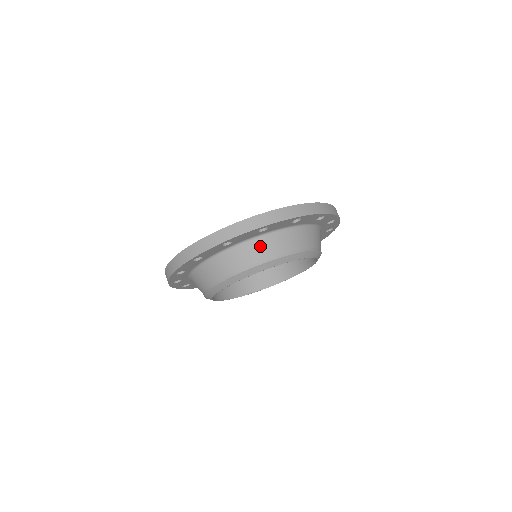
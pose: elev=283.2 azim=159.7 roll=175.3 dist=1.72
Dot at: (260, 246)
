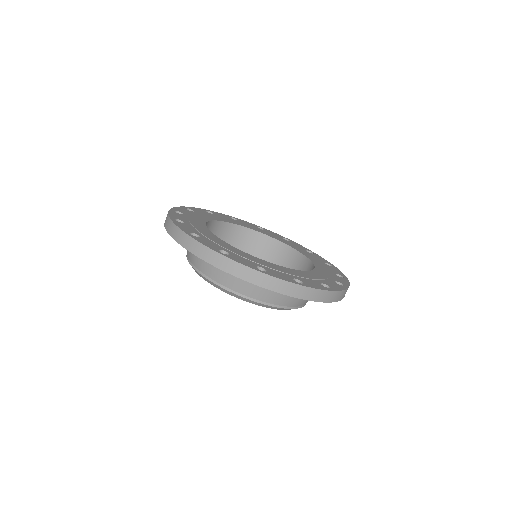
Dot at: occluded
